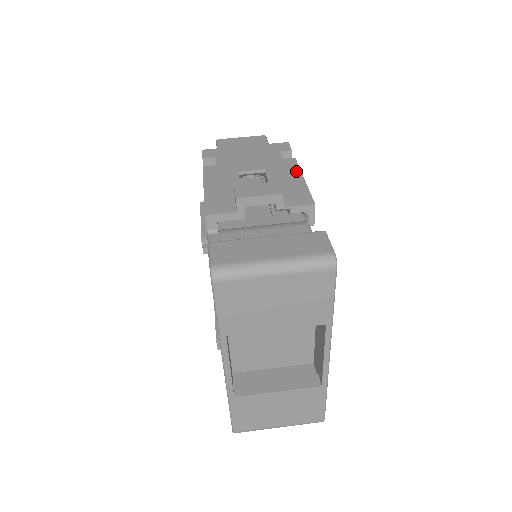
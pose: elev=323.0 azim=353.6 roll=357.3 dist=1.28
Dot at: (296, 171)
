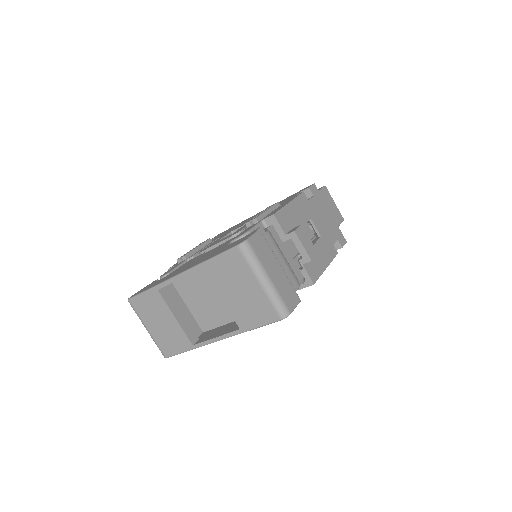
Dot at: (330, 259)
